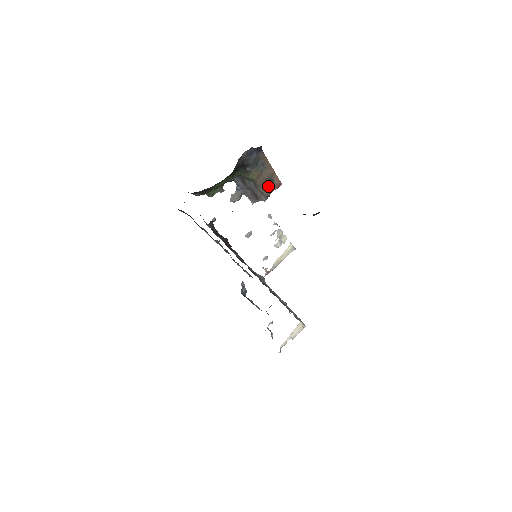
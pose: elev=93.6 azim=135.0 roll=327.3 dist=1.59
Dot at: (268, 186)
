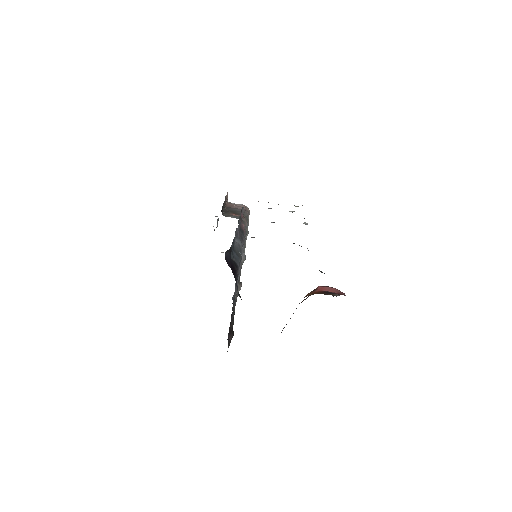
Dot at: occluded
